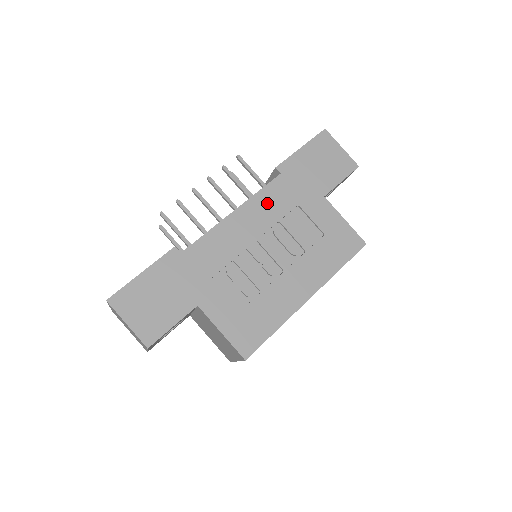
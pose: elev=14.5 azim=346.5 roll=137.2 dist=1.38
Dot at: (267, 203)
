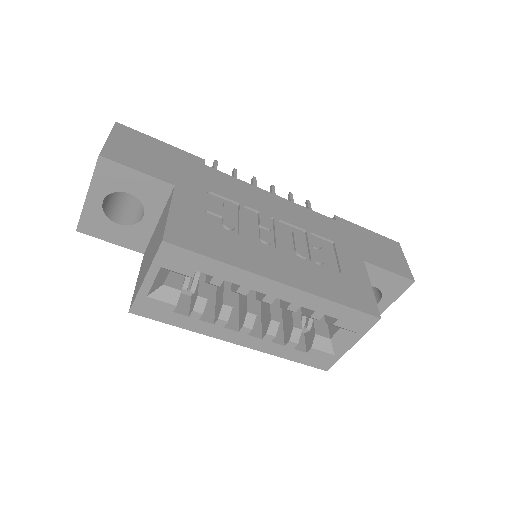
Dot at: (307, 217)
